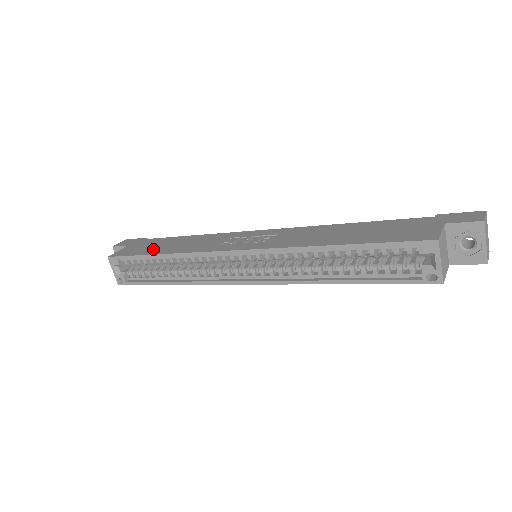
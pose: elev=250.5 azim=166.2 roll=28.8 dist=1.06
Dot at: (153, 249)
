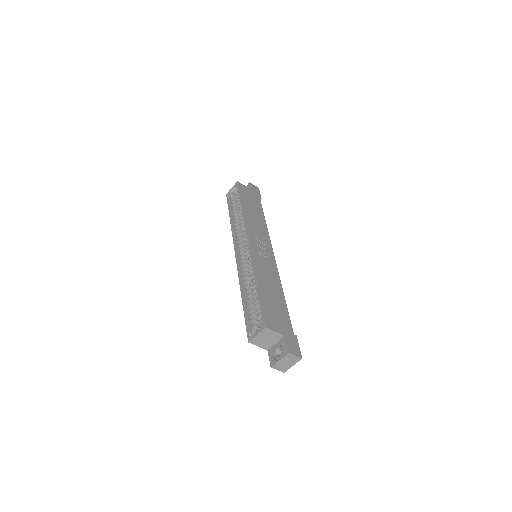
Dot at: (248, 202)
